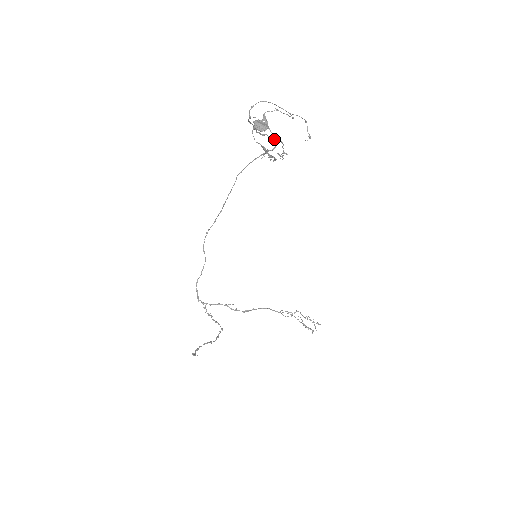
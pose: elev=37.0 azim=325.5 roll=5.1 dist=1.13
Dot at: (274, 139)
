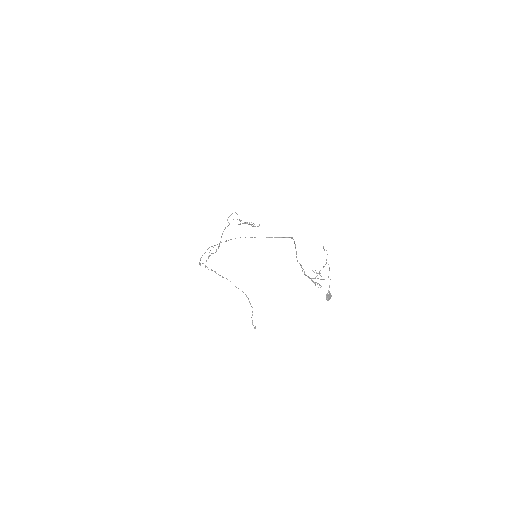
Dot at: (294, 242)
